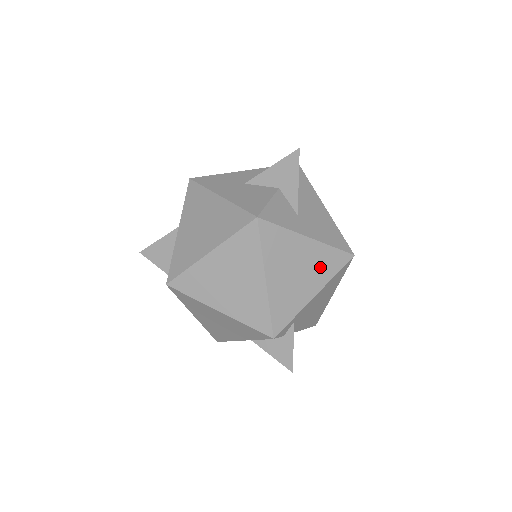
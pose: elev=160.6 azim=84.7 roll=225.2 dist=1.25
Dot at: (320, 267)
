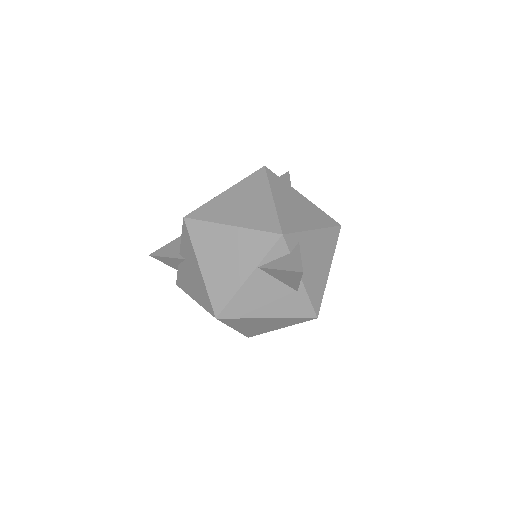
Dot at: (315, 216)
